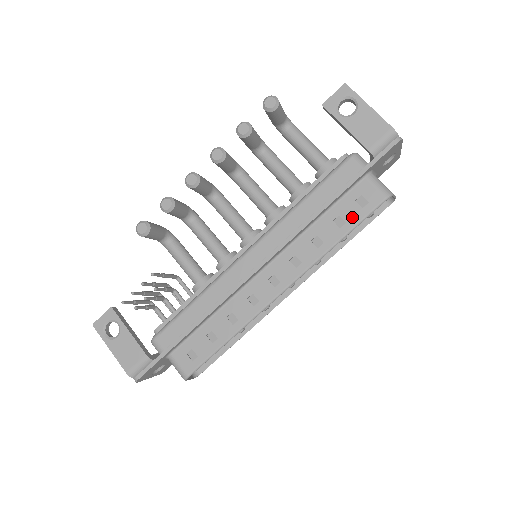
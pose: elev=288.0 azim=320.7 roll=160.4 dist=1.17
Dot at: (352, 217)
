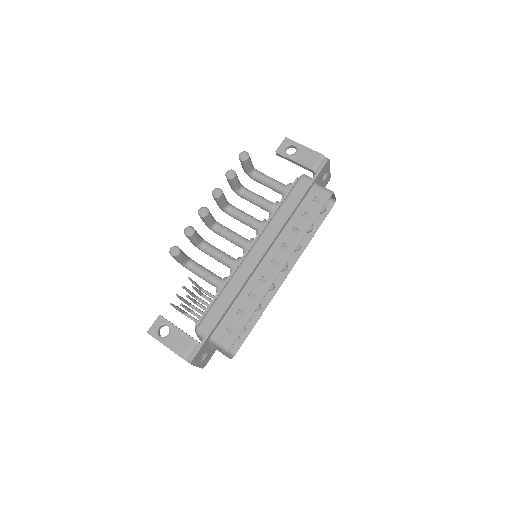
Dot at: (313, 210)
